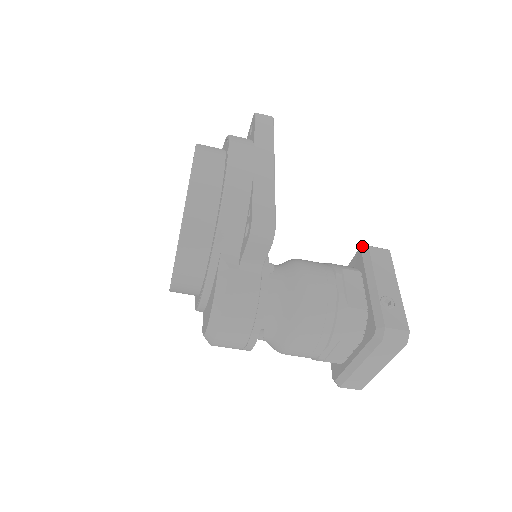
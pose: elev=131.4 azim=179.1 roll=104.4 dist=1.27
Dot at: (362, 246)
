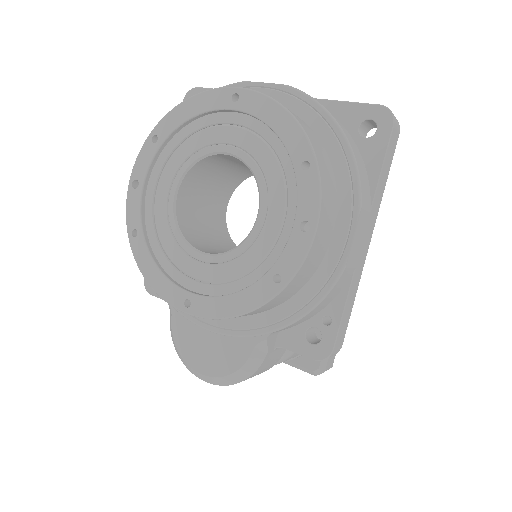
Dot at: occluded
